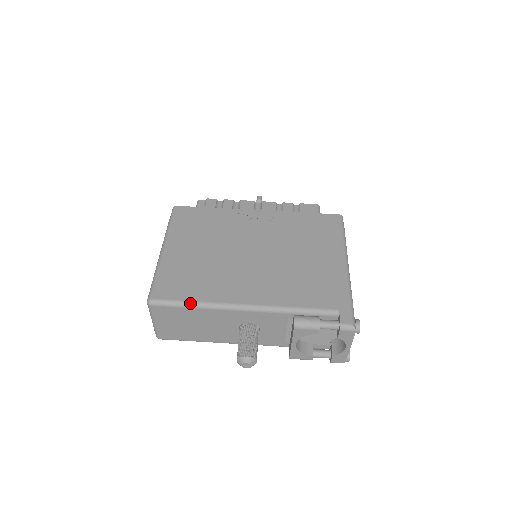
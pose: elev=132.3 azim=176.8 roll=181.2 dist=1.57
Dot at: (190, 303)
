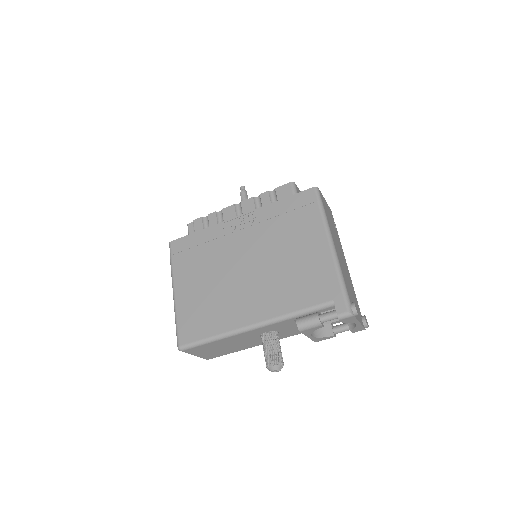
Dot at: (209, 339)
